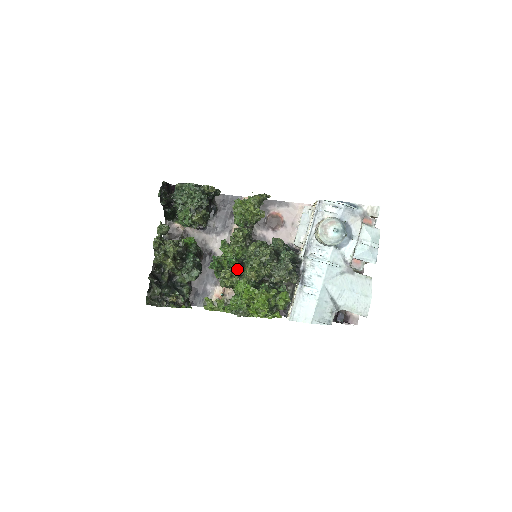
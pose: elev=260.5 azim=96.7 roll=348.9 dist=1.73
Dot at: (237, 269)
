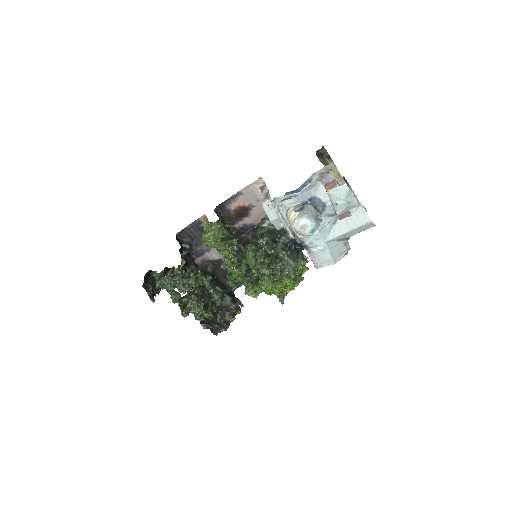
Dot at: (251, 272)
